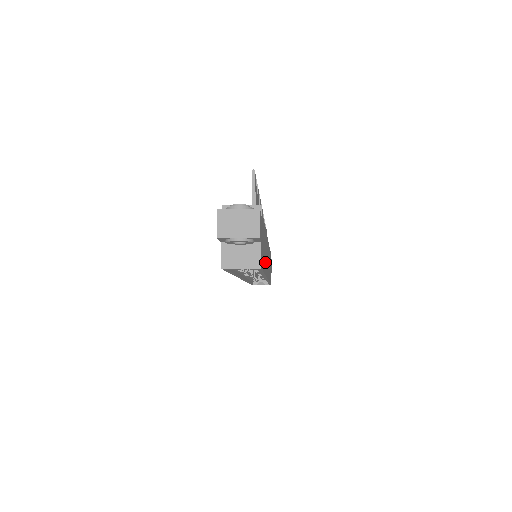
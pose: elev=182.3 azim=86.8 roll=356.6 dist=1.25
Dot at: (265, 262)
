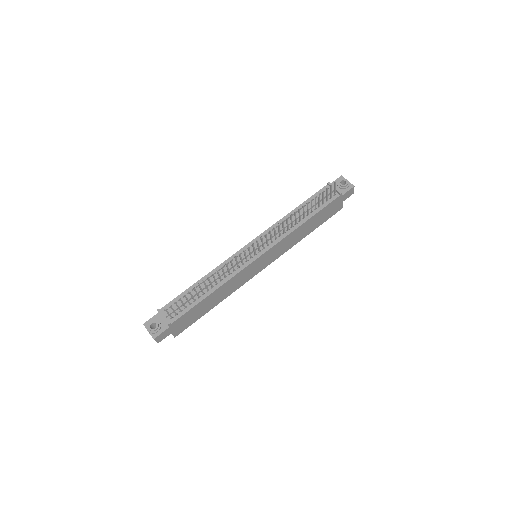
Dot at: (220, 299)
